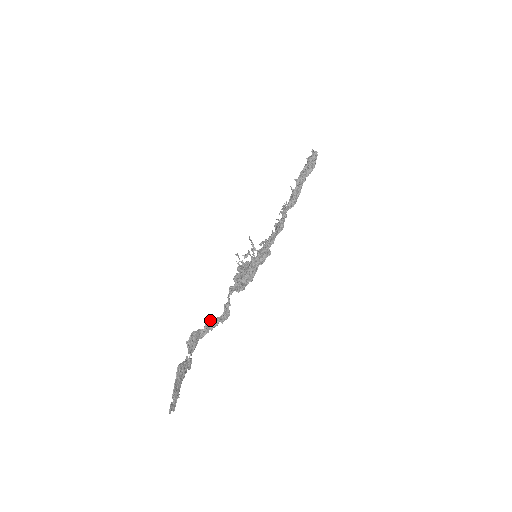
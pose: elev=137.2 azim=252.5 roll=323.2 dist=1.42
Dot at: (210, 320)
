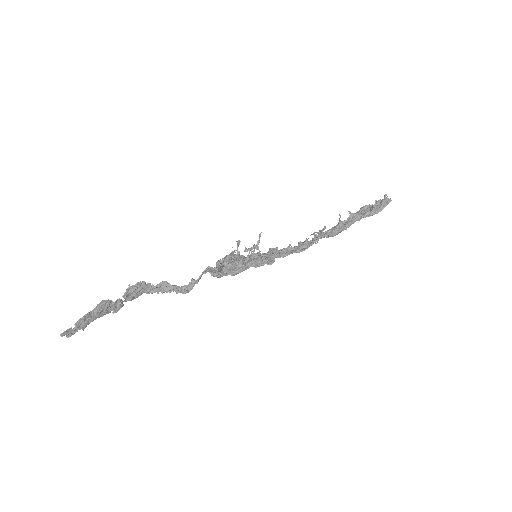
Dot at: (167, 282)
